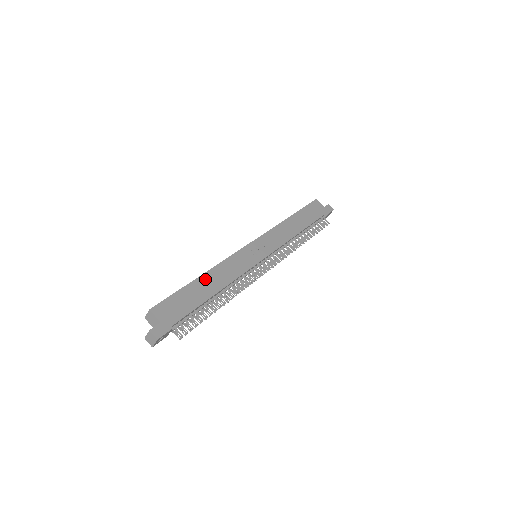
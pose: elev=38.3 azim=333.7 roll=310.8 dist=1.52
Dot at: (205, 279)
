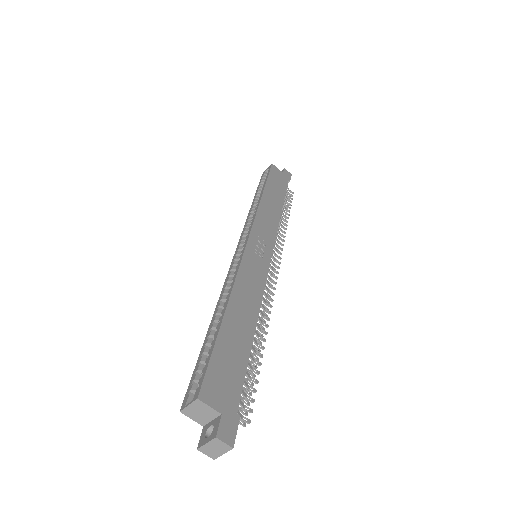
Dot at: (233, 313)
